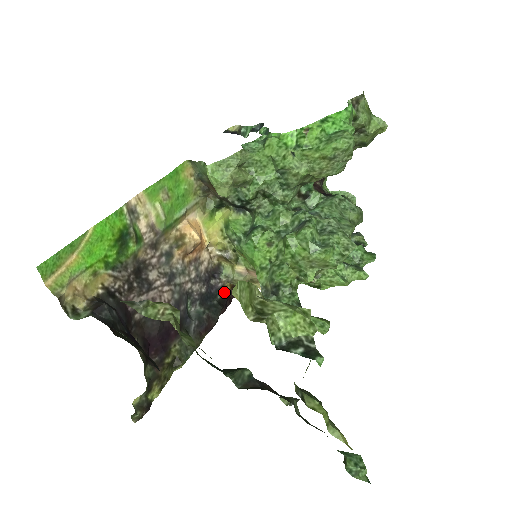
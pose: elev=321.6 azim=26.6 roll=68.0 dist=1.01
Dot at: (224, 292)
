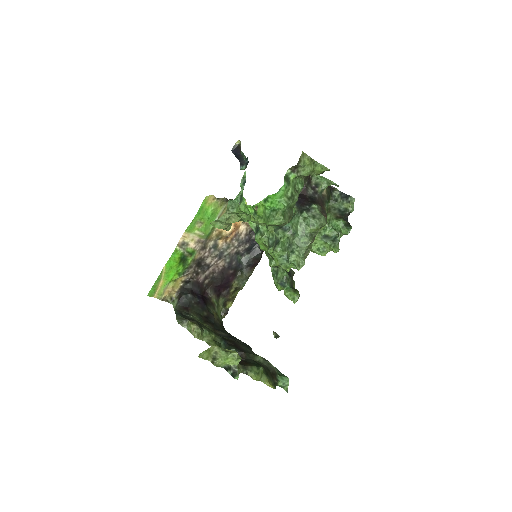
Dot at: occluded
